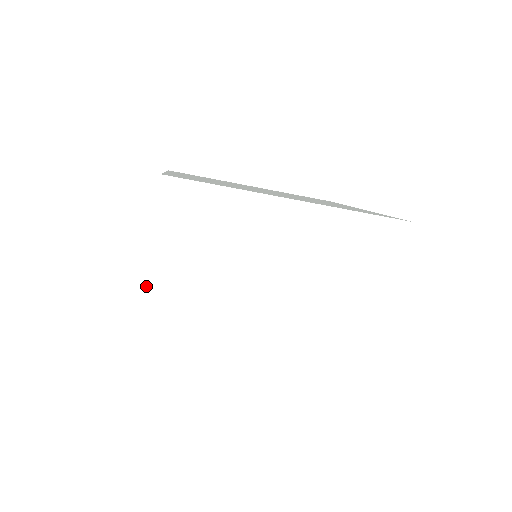
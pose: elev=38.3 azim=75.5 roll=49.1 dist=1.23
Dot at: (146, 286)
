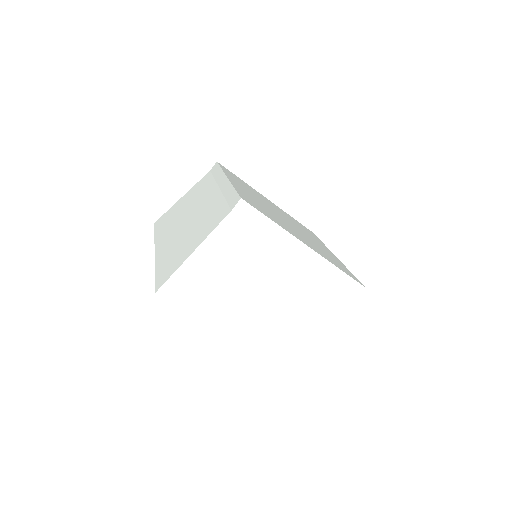
Dot at: (200, 260)
